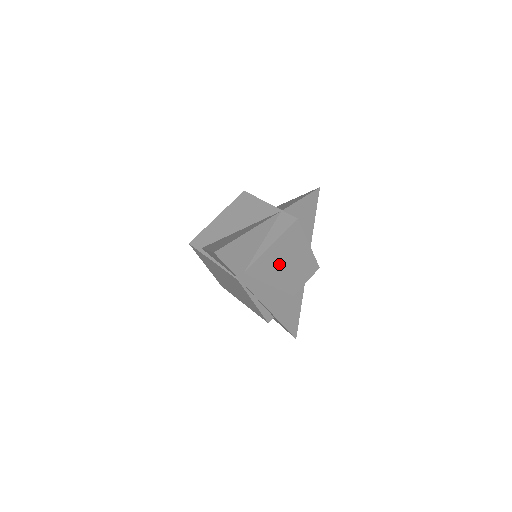
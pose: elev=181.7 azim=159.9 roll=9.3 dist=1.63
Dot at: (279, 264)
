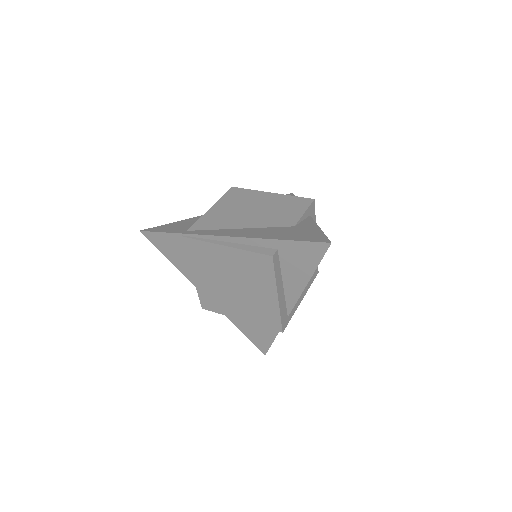
Dot at: (237, 214)
